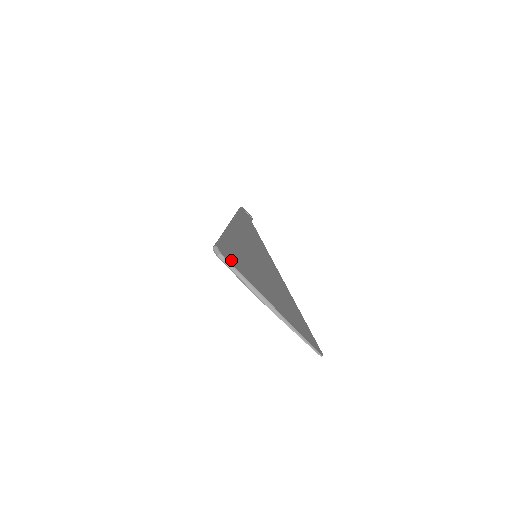
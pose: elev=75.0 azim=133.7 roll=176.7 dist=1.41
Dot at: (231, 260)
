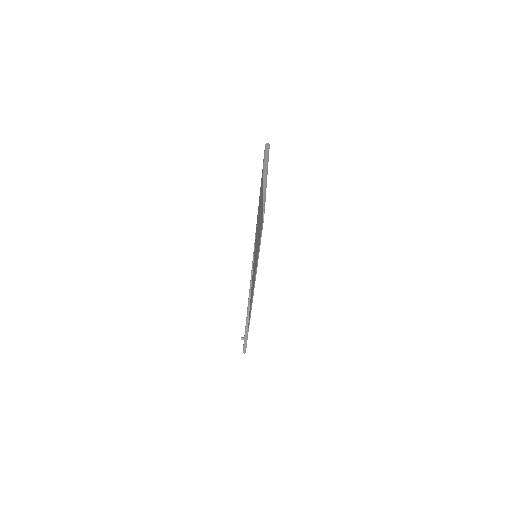
Dot at: occluded
